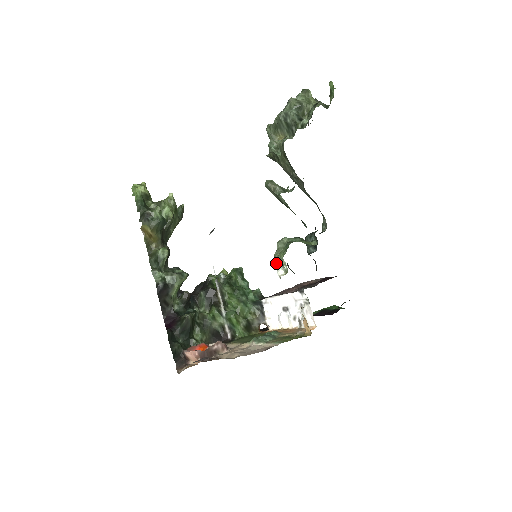
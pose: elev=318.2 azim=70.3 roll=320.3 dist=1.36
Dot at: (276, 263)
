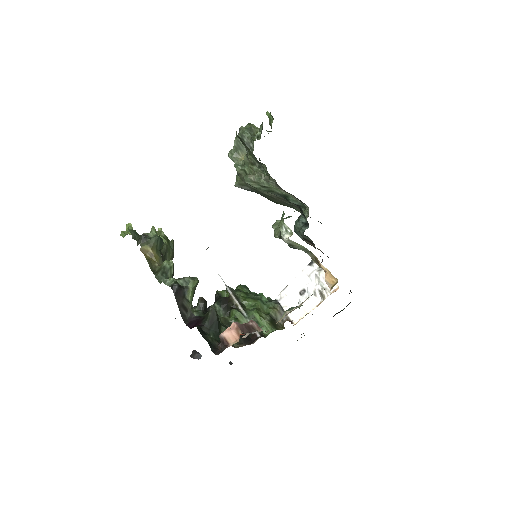
Dot at: occluded
